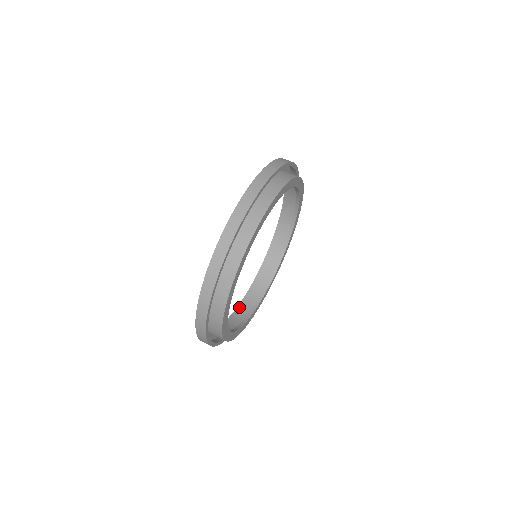
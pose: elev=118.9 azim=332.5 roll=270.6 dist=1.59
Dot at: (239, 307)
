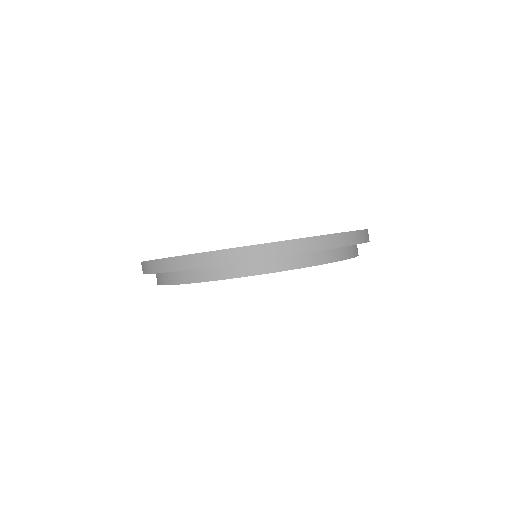
Dot at: occluded
